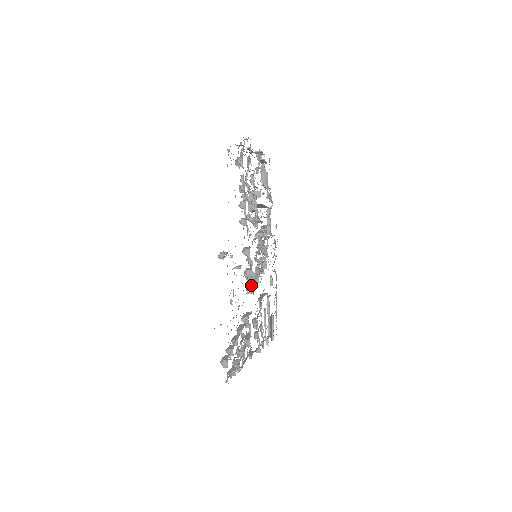
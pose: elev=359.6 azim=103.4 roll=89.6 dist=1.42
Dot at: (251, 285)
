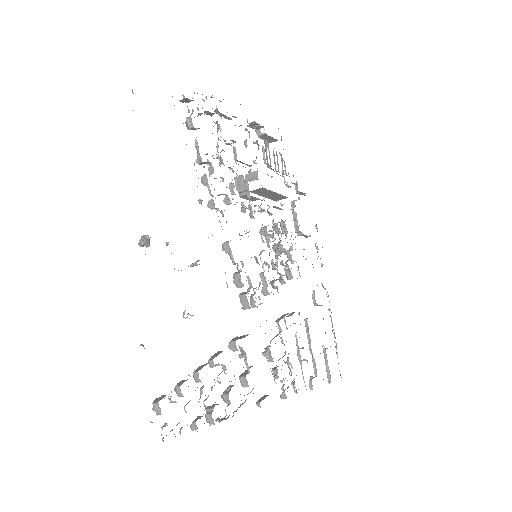
Dot at: (244, 295)
